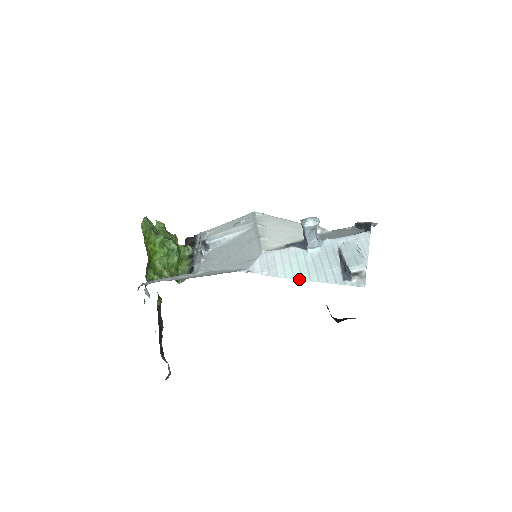
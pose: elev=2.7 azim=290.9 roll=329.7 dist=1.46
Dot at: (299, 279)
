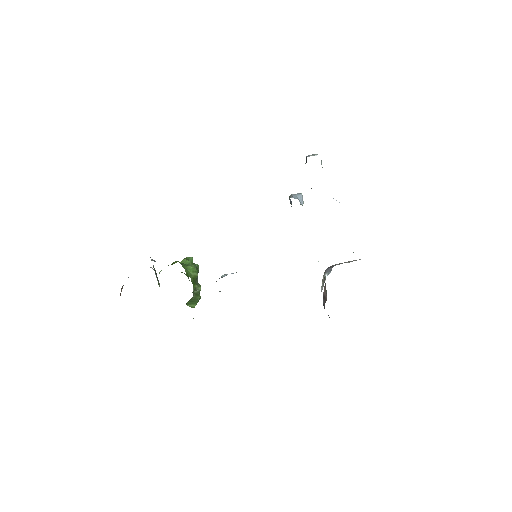
Dot at: occluded
